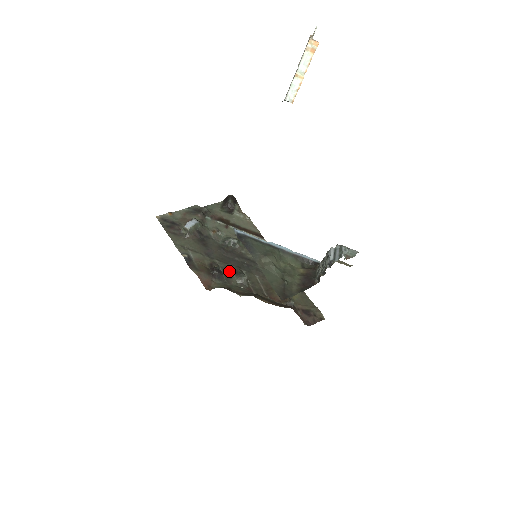
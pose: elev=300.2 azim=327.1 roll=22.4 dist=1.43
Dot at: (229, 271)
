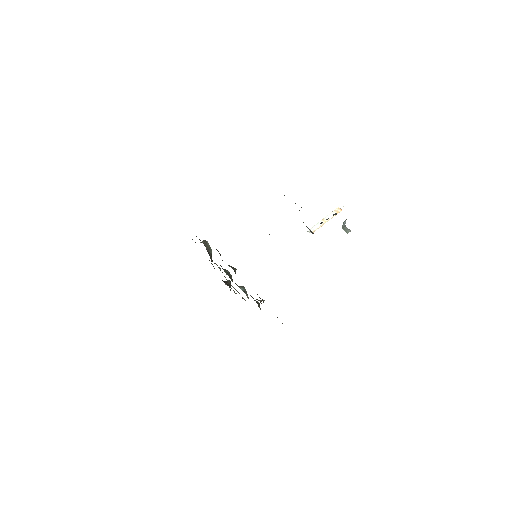
Dot at: occluded
